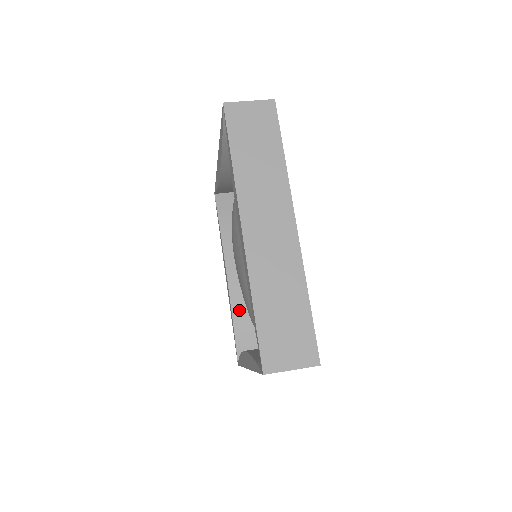
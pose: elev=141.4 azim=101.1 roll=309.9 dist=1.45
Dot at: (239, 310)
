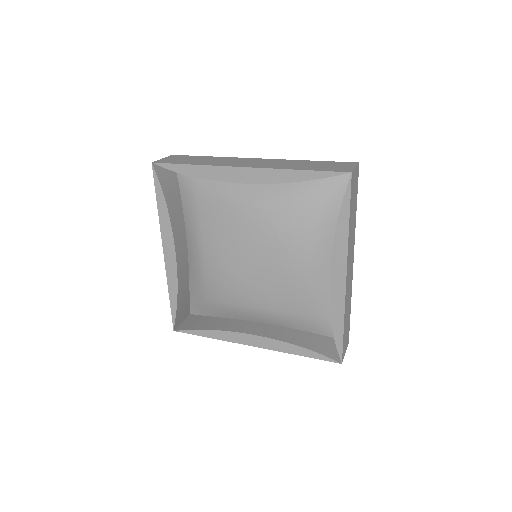
Dot at: (290, 338)
